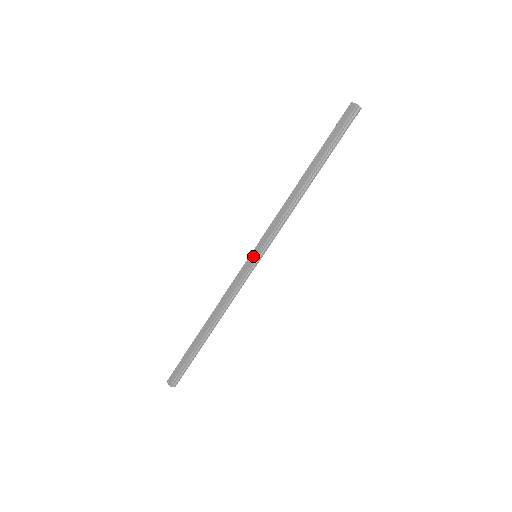
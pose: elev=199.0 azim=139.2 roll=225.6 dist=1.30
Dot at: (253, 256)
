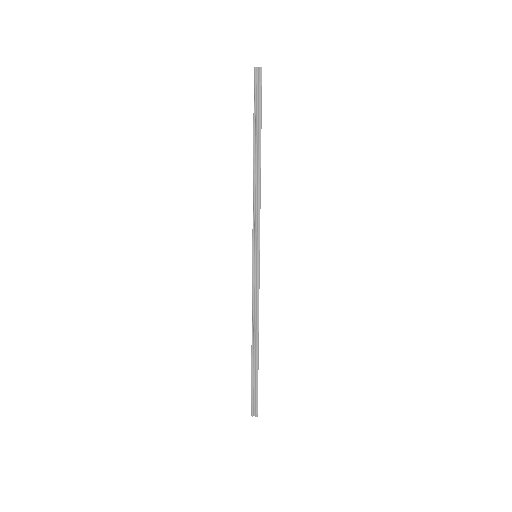
Dot at: (252, 257)
